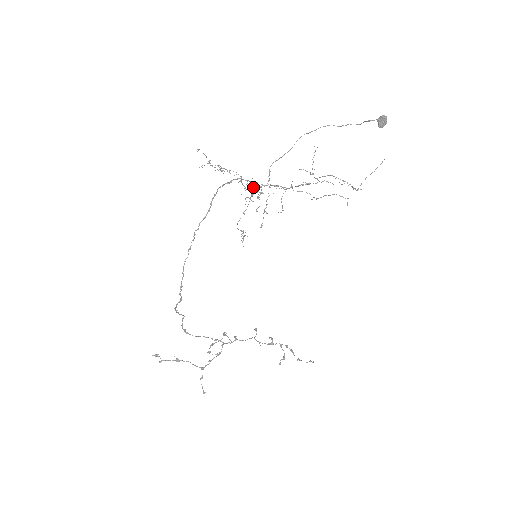
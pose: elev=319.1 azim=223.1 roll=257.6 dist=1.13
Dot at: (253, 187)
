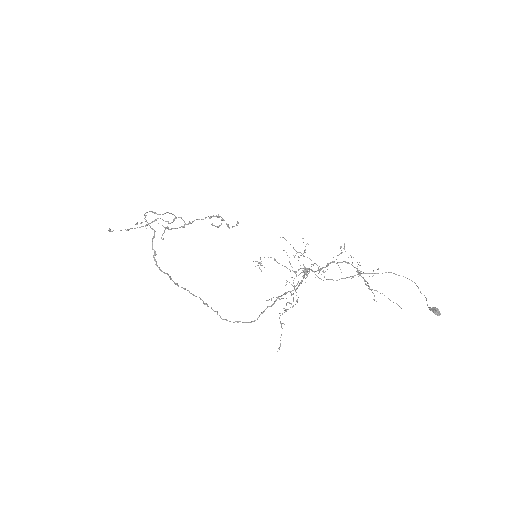
Dot at: (303, 265)
